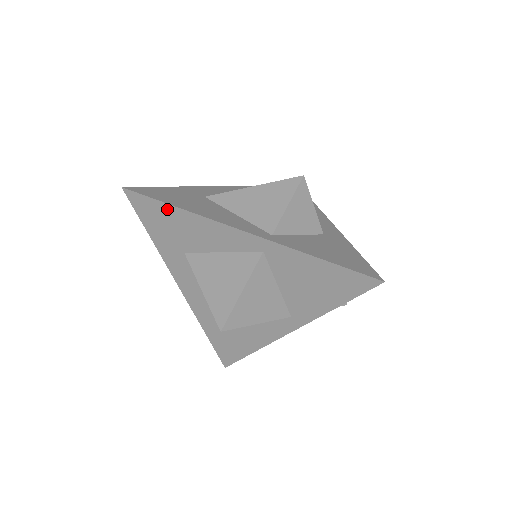
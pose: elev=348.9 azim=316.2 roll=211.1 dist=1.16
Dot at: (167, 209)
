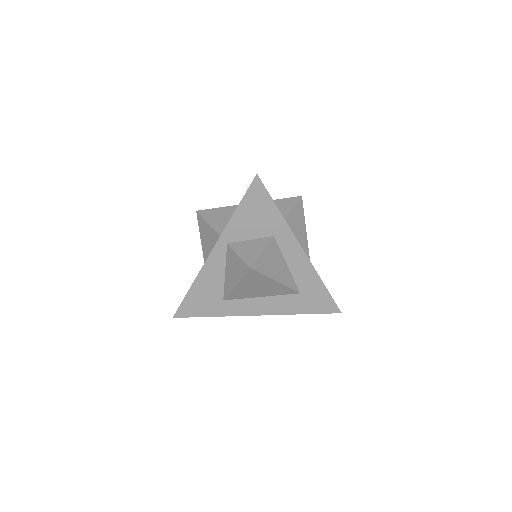
Dot at: occluded
